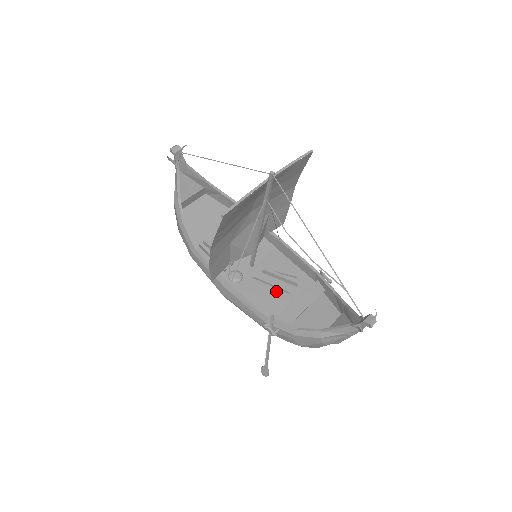
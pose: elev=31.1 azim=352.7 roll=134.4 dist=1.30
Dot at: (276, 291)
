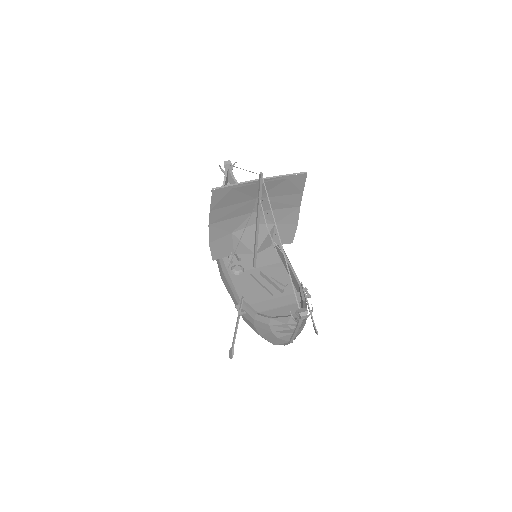
Dot at: (263, 290)
